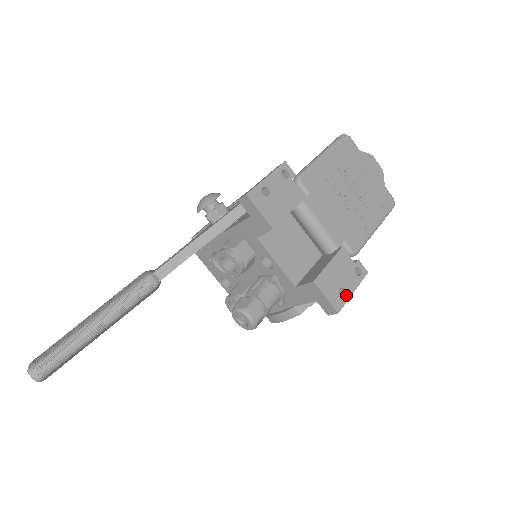
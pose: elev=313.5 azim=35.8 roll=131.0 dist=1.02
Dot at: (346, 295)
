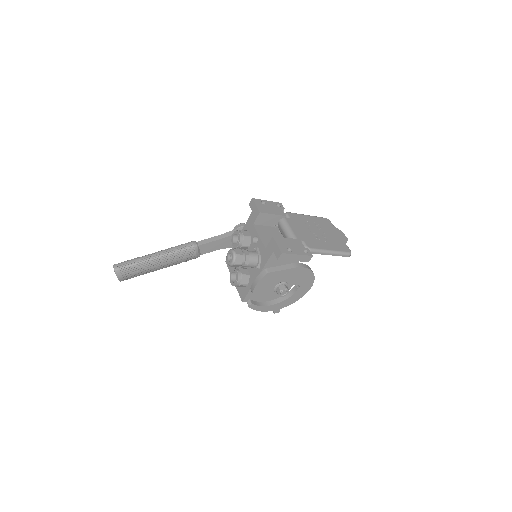
Dot at: (291, 252)
